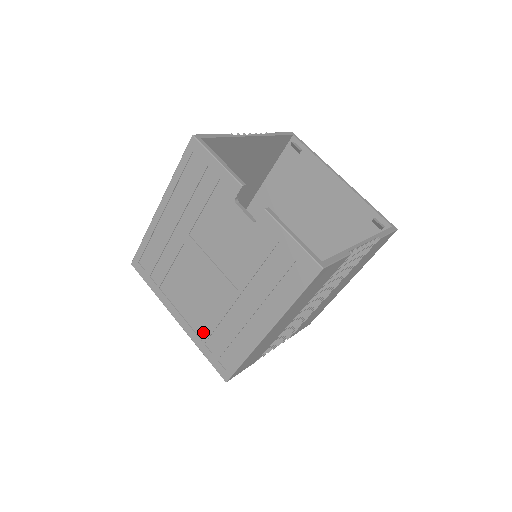
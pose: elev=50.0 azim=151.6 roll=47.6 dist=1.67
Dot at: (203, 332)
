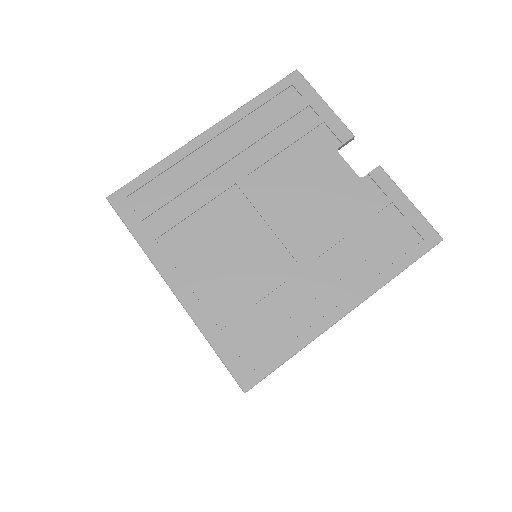
Dot at: (224, 311)
